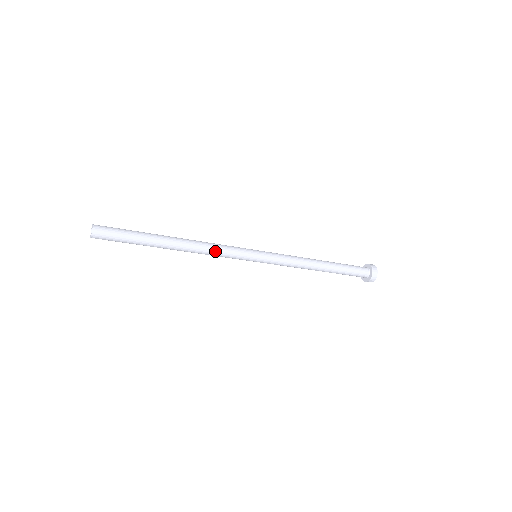
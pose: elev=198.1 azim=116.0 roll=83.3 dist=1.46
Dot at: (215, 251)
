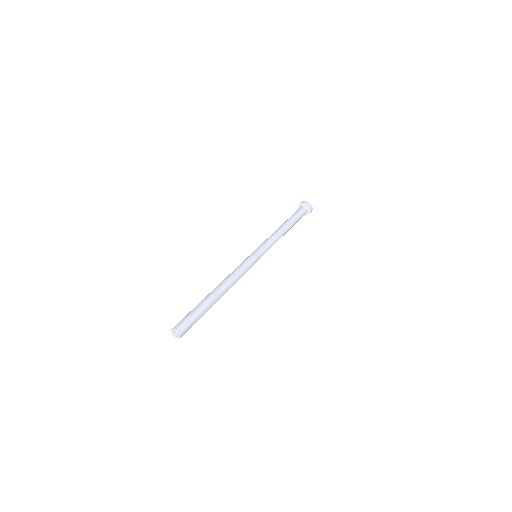
Dot at: occluded
